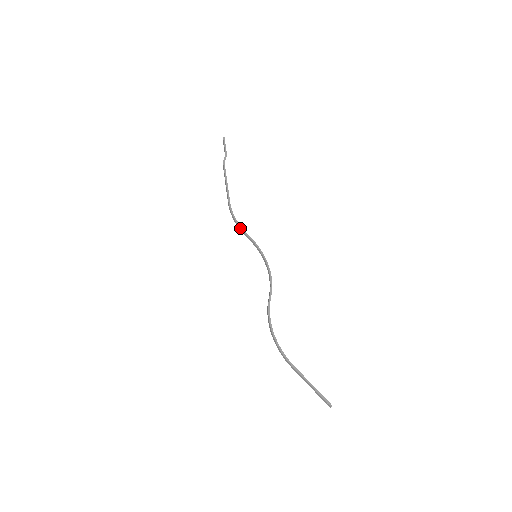
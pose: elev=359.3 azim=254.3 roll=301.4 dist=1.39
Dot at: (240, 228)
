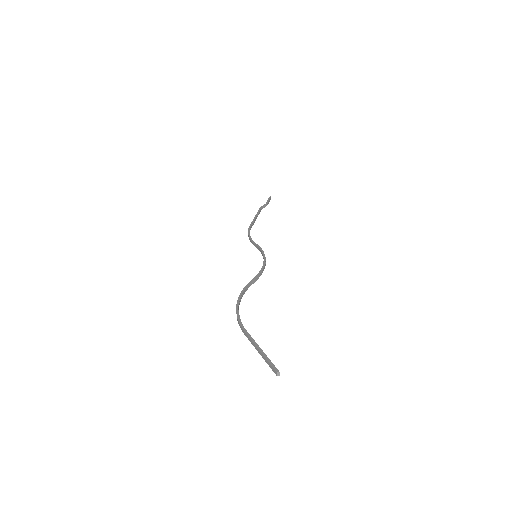
Dot at: (250, 239)
